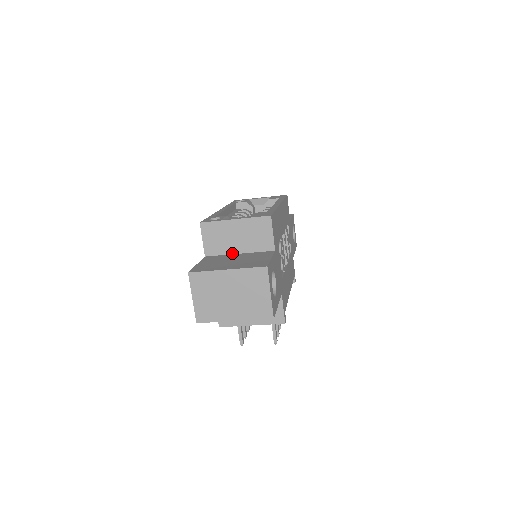
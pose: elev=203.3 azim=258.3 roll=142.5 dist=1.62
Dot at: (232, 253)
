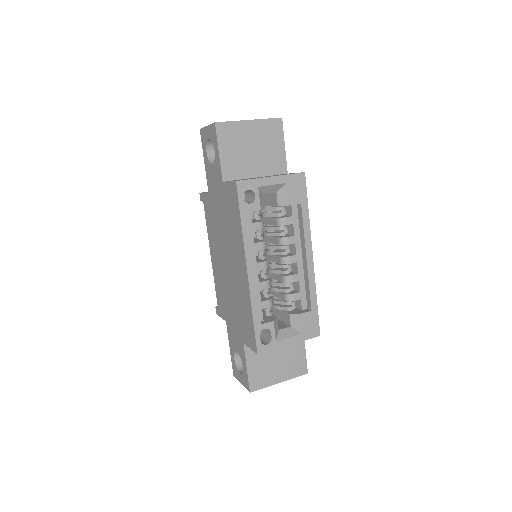
Dot at: occluded
